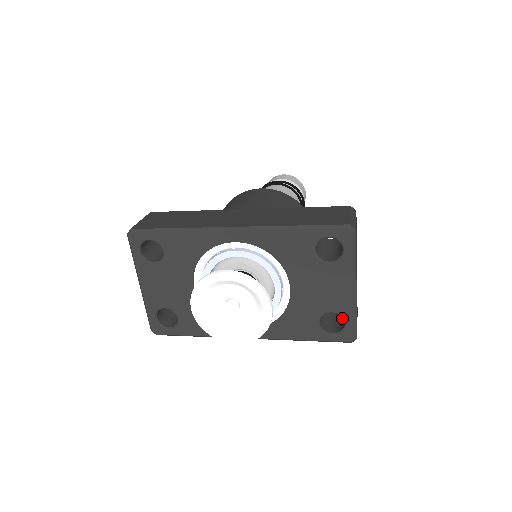
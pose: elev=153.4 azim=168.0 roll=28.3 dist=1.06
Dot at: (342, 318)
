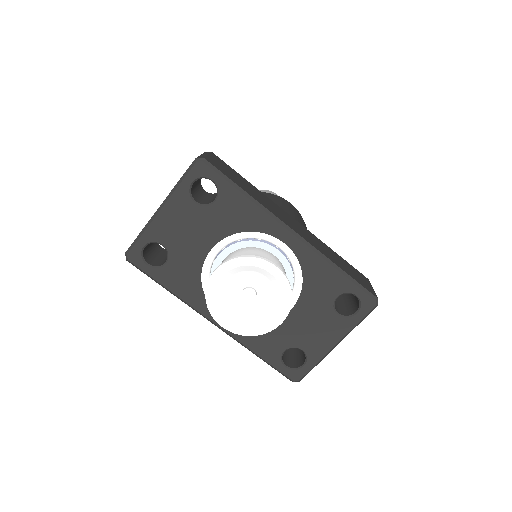
Dot at: (295, 357)
